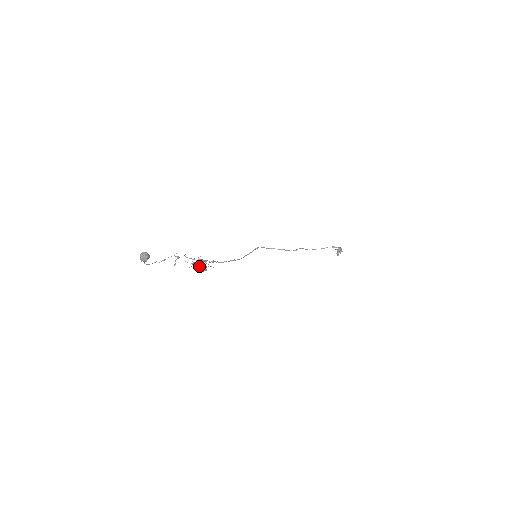
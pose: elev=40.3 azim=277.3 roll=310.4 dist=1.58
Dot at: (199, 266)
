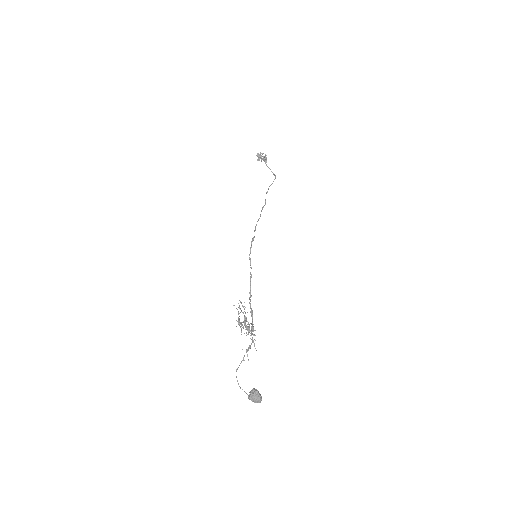
Dot at: (248, 330)
